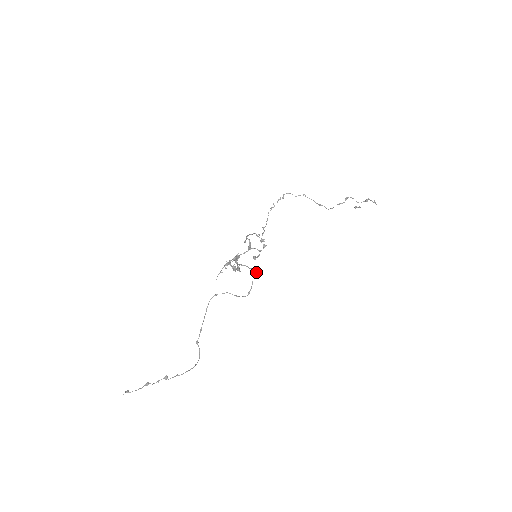
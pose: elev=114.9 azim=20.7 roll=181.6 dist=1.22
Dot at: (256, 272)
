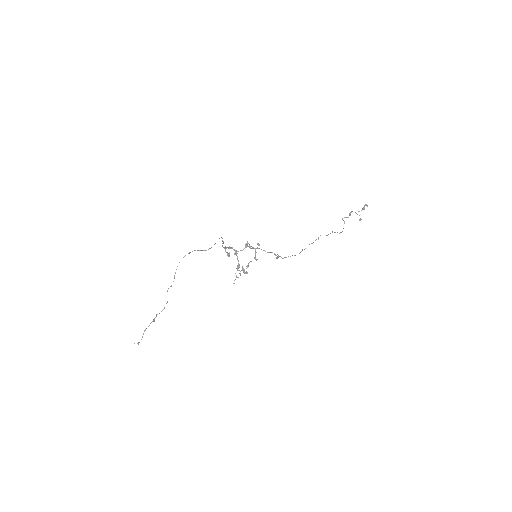
Dot at: occluded
